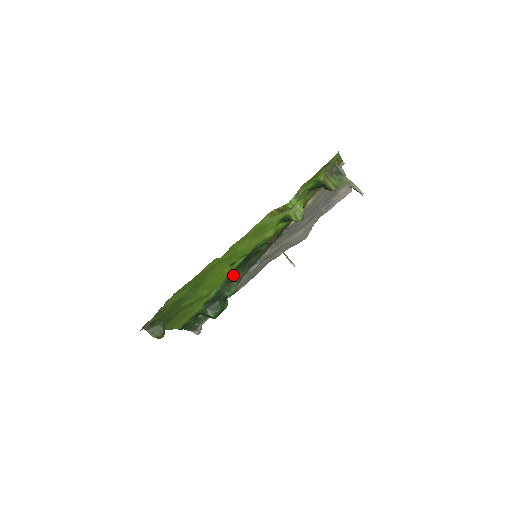
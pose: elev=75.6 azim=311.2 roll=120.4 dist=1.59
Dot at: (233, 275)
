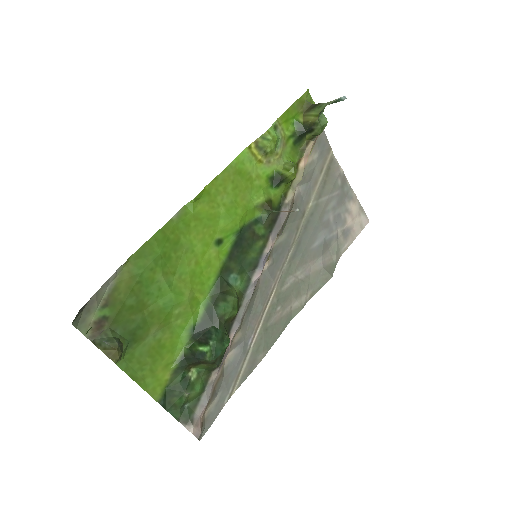
Dot at: (226, 276)
